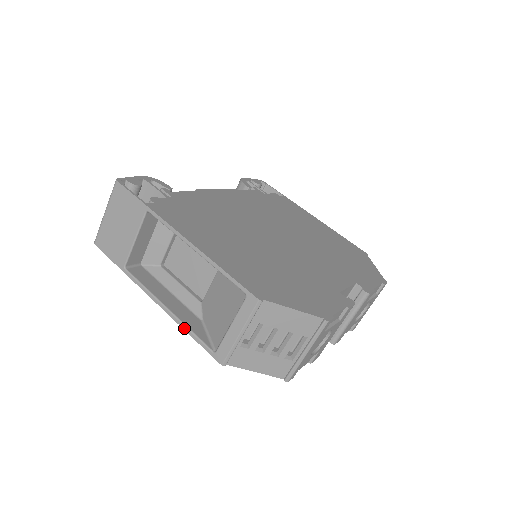
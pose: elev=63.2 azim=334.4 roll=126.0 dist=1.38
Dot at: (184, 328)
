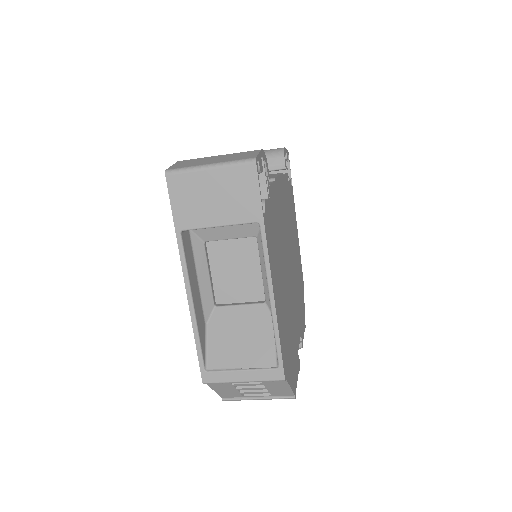
Dot at: (195, 332)
